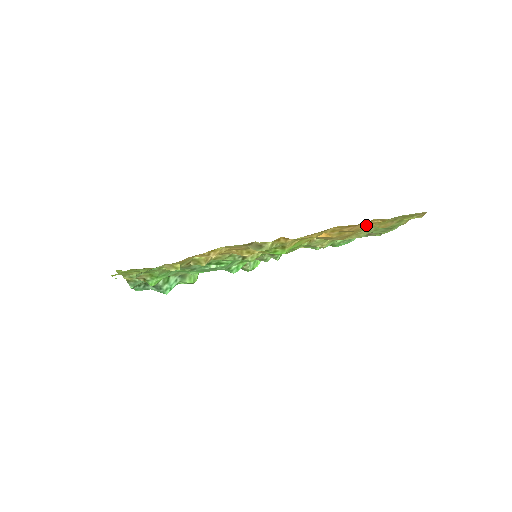
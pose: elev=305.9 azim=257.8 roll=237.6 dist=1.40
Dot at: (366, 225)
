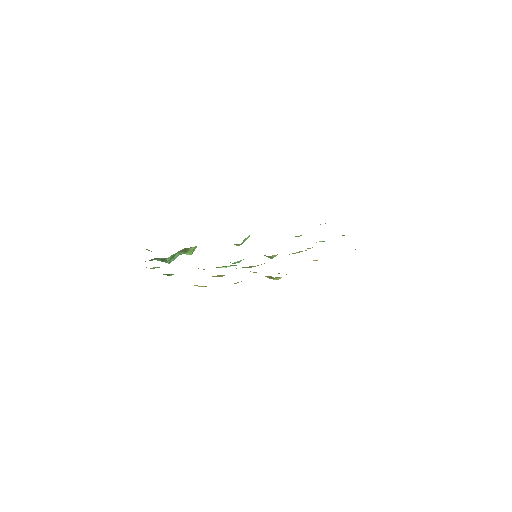
Dot at: occluded
